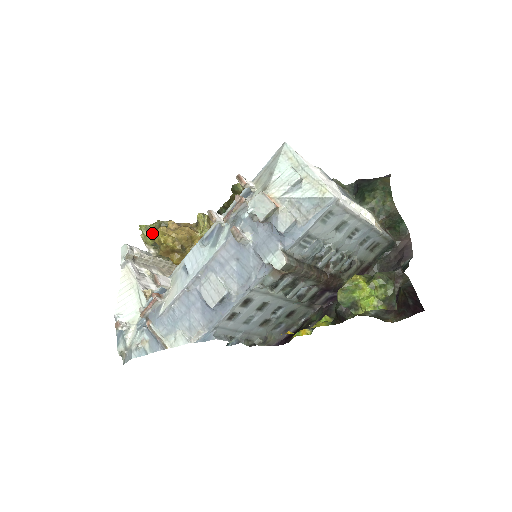
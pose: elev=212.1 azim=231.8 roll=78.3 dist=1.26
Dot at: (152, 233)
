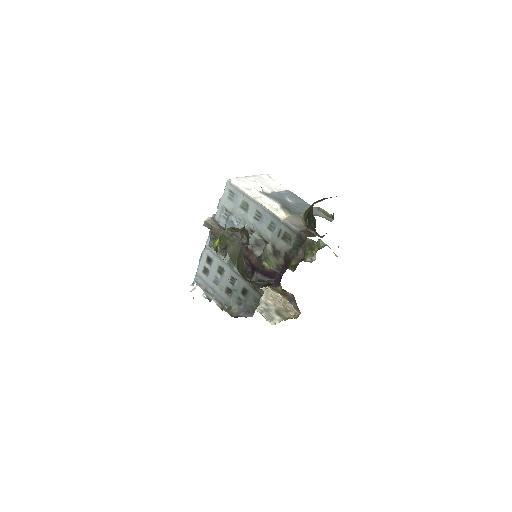
Dot at: occluded
